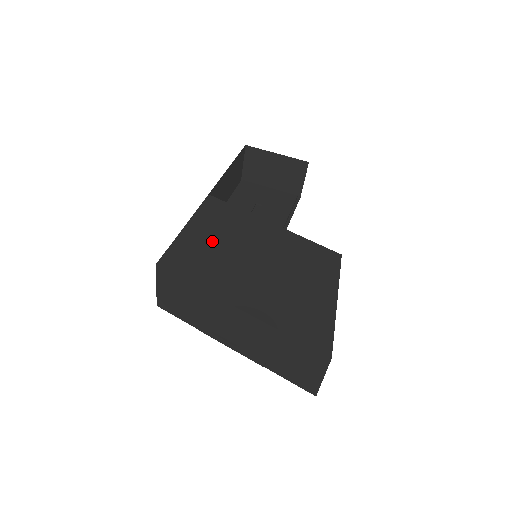
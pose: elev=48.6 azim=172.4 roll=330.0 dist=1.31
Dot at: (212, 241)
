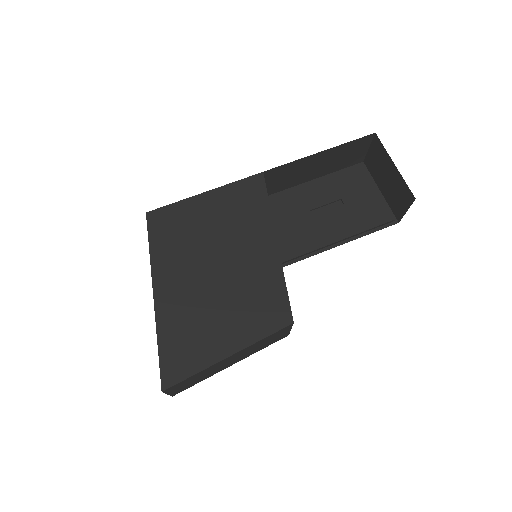
Dot at: (207, 223)
